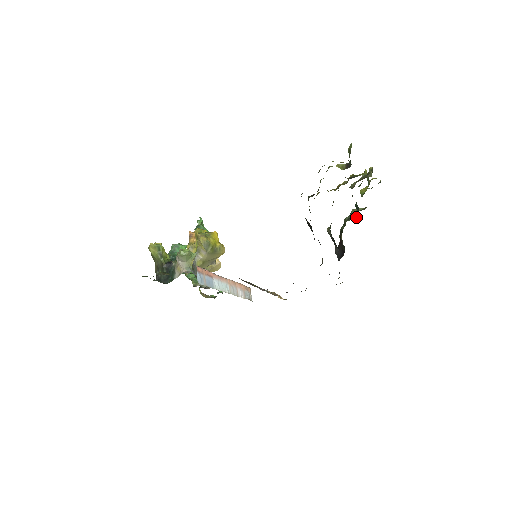
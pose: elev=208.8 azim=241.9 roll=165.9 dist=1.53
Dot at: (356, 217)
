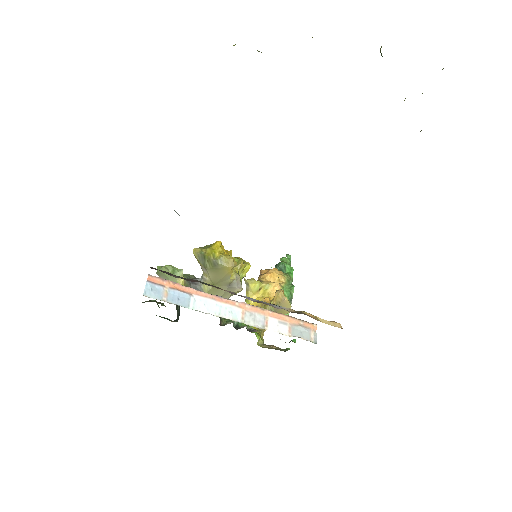
Dot at: occluded
